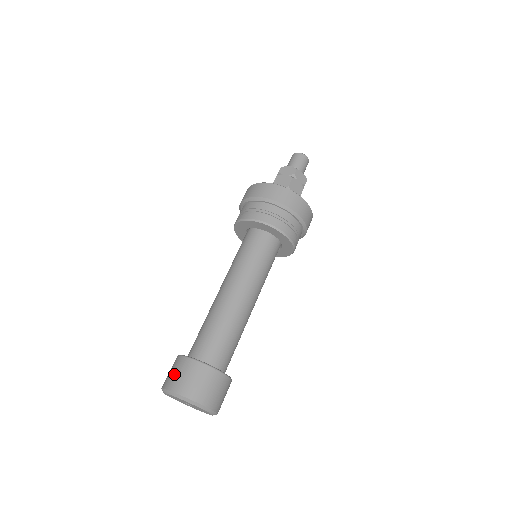
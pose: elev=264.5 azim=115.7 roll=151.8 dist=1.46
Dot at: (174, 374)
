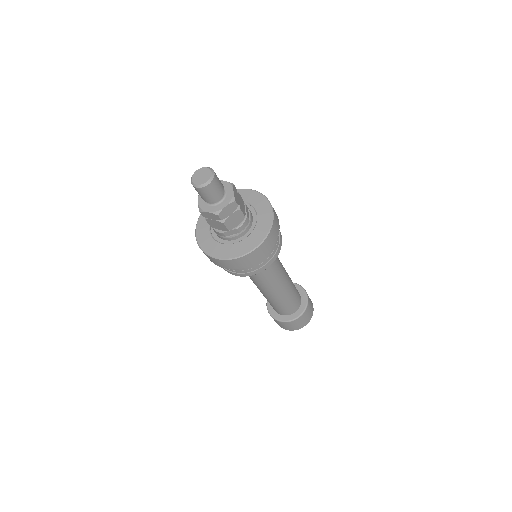
Dot at: occluded
